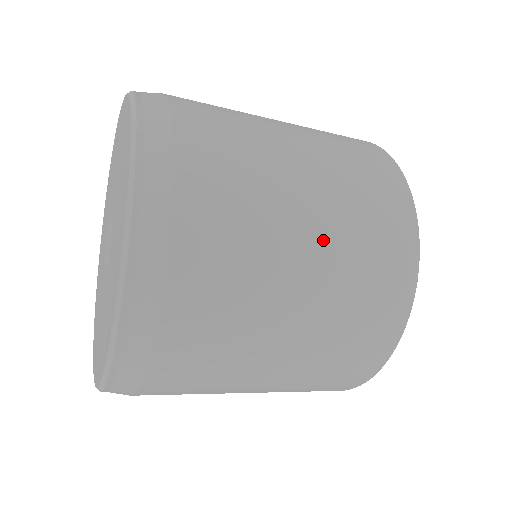
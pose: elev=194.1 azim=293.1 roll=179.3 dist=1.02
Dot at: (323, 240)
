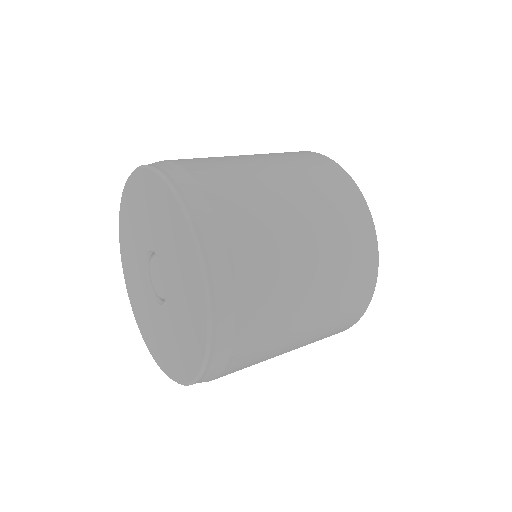
Dot at: (306, 206)
